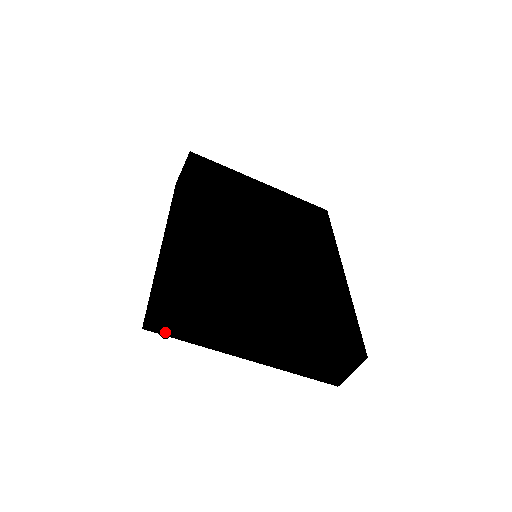
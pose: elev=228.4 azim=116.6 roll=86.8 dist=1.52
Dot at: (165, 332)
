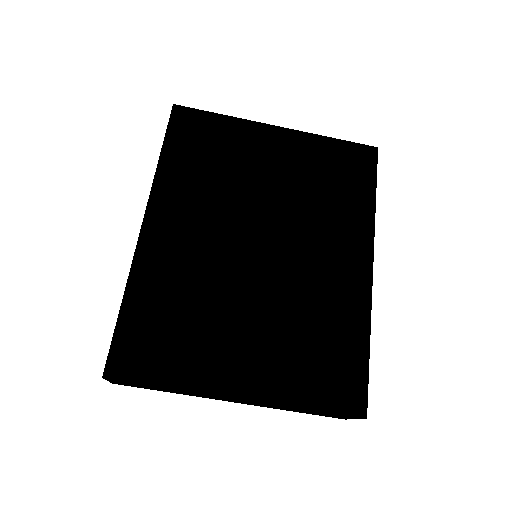
Dot at: occluded
